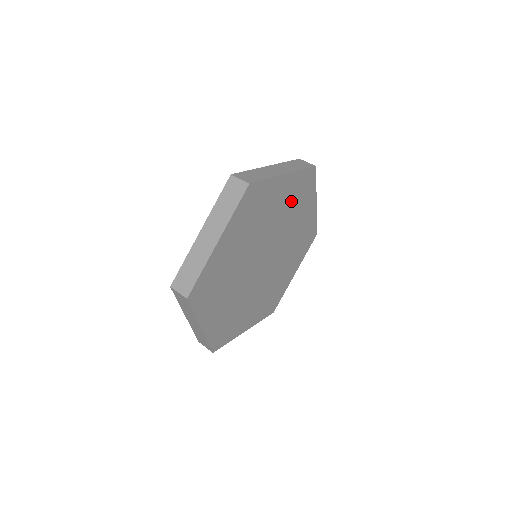
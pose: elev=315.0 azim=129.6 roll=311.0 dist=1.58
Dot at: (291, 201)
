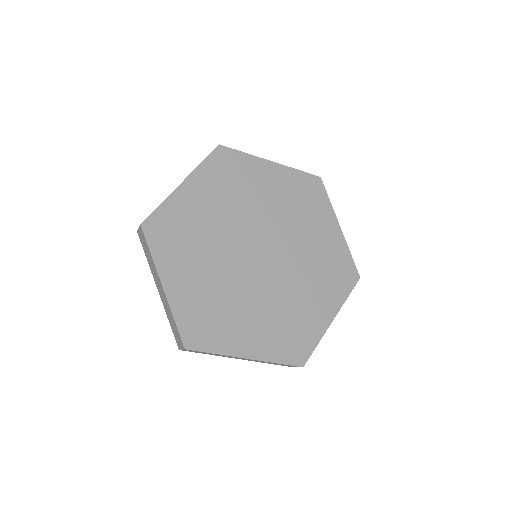
Dot at: (290, 199)
